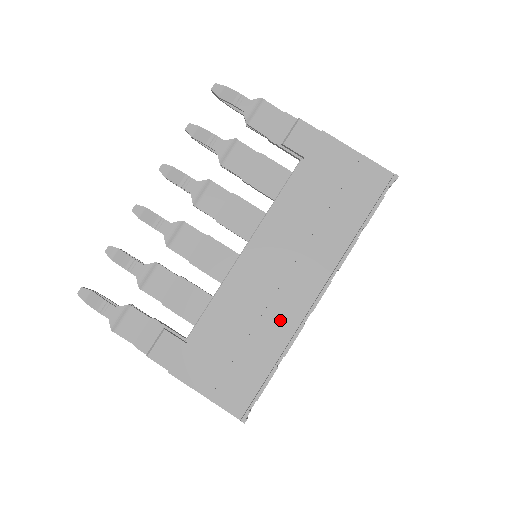
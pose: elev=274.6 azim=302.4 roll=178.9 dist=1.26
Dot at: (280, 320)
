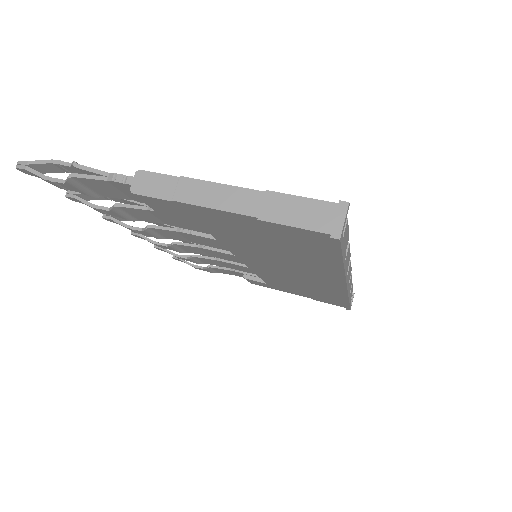
Dot at: occluded
